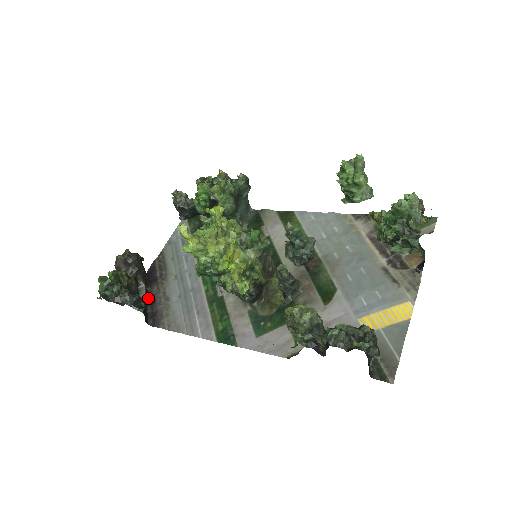
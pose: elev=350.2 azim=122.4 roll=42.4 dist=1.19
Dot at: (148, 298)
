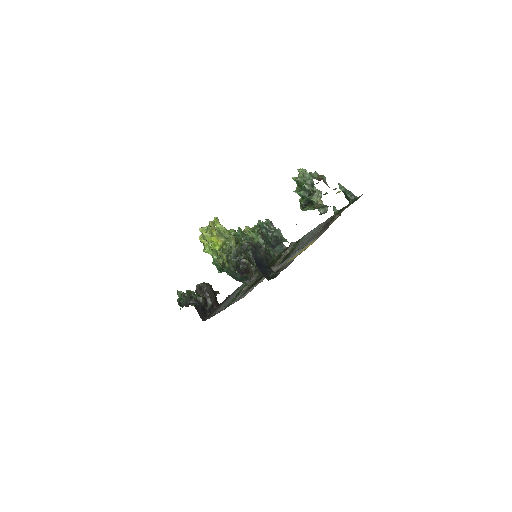
Dot at: (212, 311)
